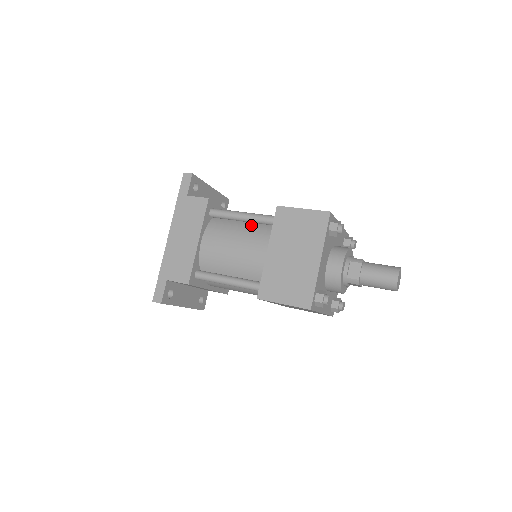
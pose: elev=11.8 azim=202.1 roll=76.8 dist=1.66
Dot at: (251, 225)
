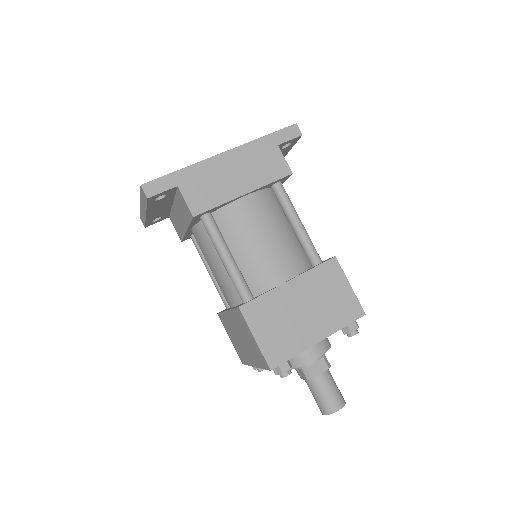
Dot at: (294, 238)
